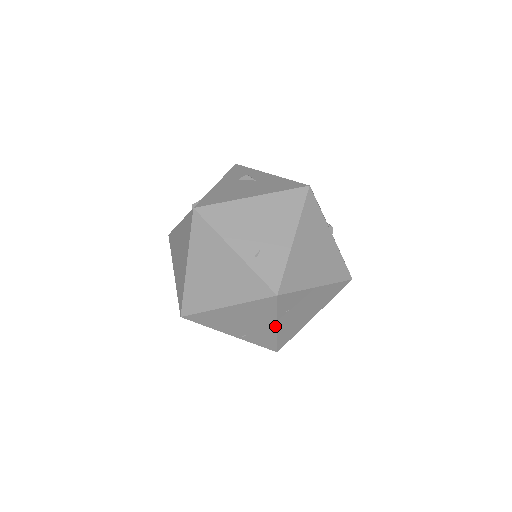
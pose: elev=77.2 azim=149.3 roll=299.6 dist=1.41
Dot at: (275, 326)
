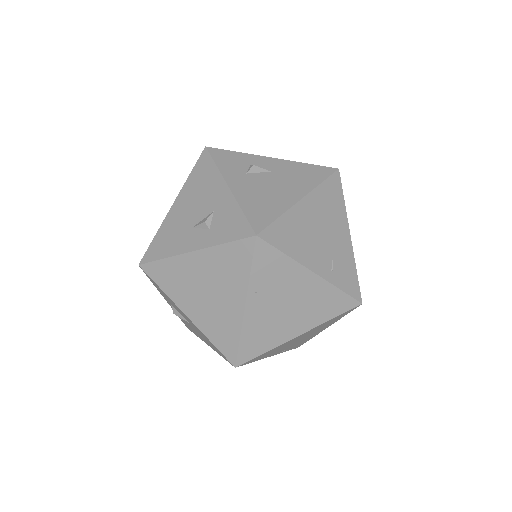
Dot at: (325, 328)
